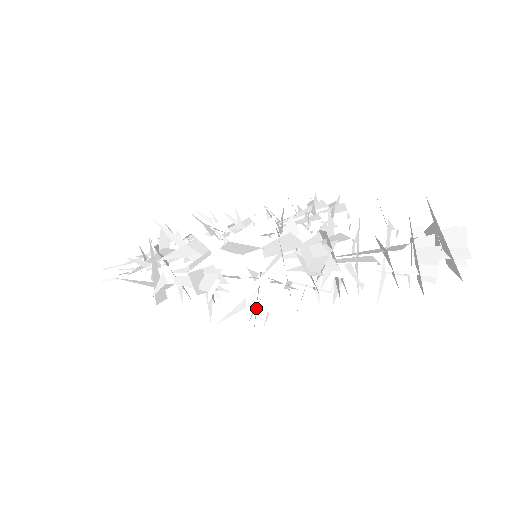
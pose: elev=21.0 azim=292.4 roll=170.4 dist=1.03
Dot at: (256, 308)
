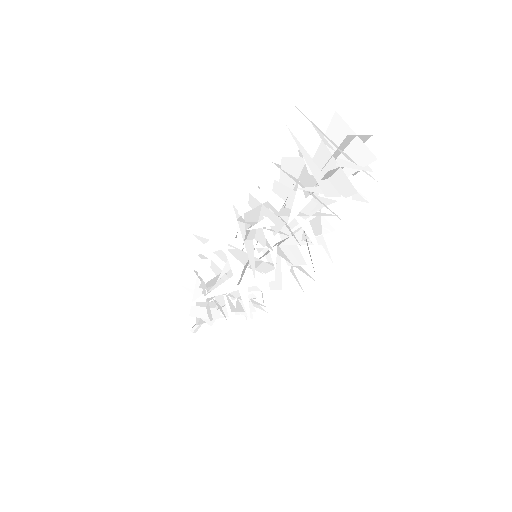
Dot at: (241, 291)
